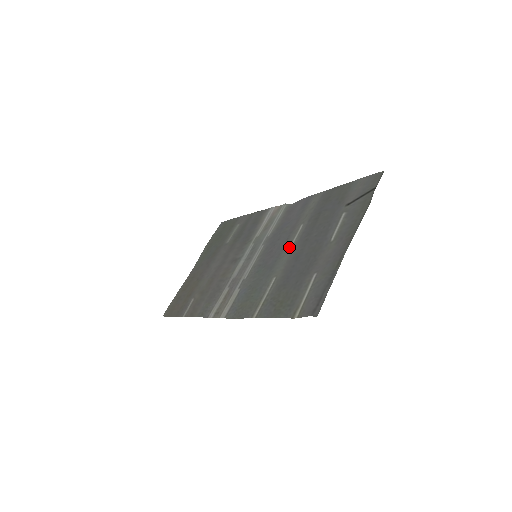
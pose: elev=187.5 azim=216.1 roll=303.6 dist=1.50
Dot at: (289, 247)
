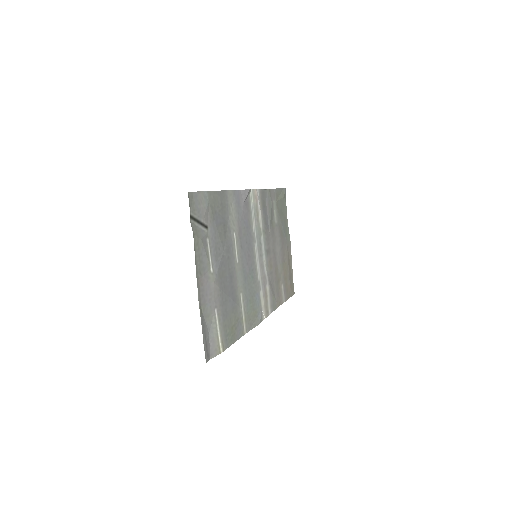
Dot at: (237, 260)
